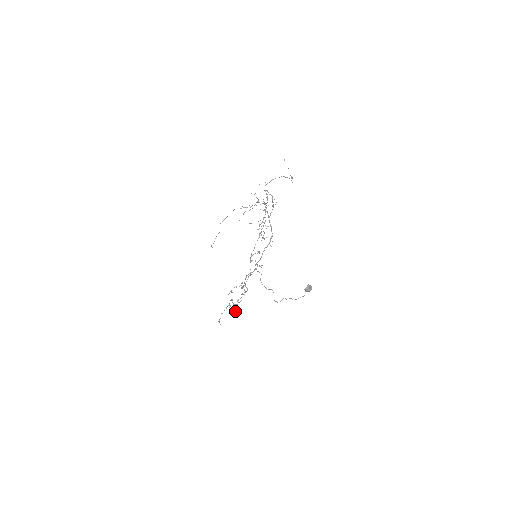
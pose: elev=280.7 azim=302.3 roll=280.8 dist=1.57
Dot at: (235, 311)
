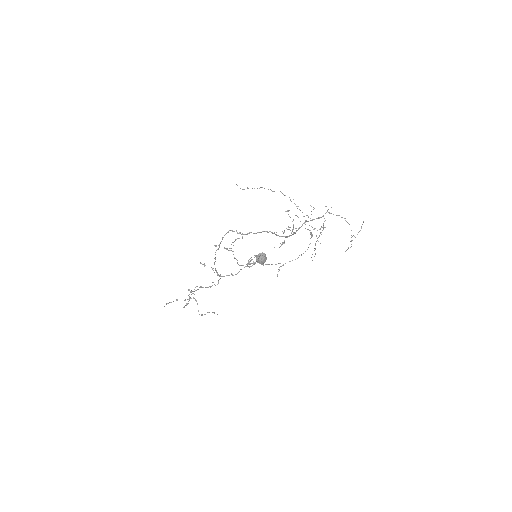
Dot at: occluded
